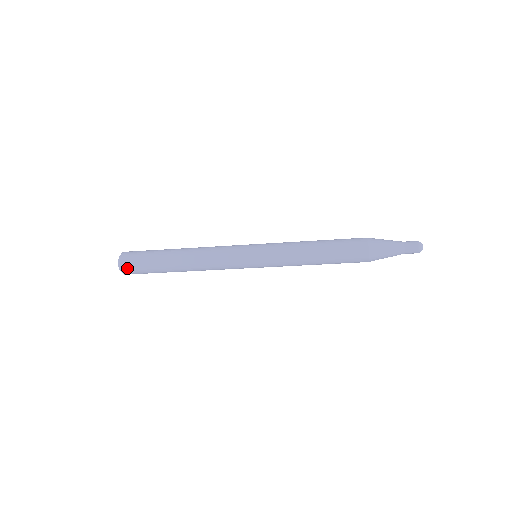
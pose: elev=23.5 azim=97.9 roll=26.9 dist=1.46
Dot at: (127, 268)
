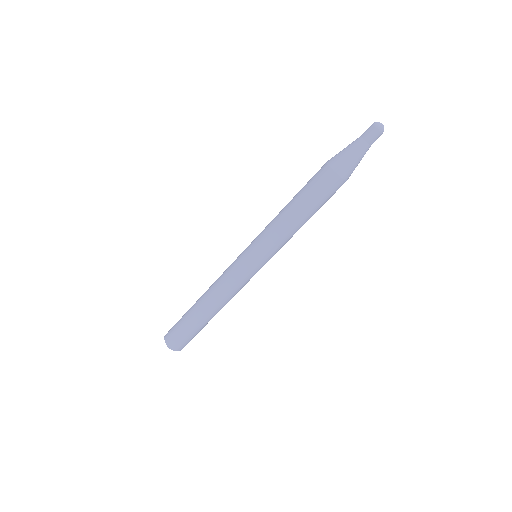
Dot at: (168, 333)
